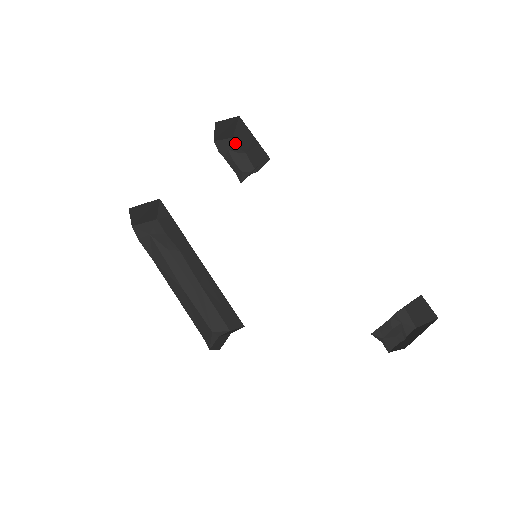
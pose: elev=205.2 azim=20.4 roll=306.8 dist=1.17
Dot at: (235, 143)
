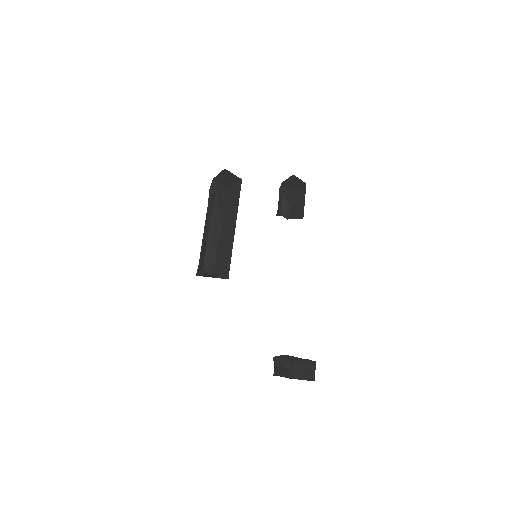
Dot at: (290, 195)
